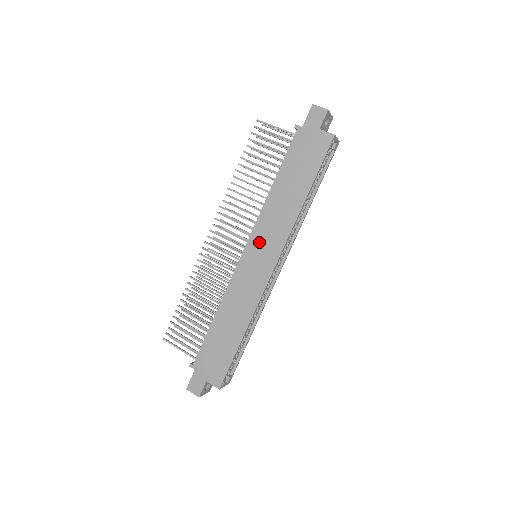
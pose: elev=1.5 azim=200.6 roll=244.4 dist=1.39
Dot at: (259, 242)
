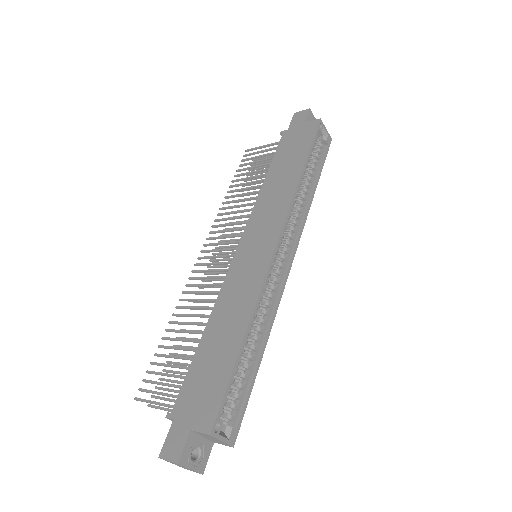
Dot at: (255, 230)
